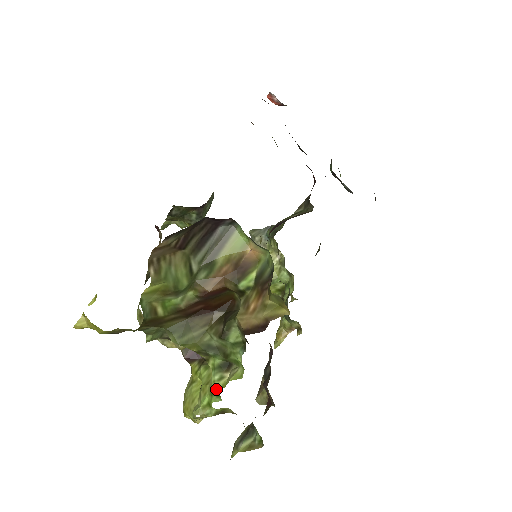
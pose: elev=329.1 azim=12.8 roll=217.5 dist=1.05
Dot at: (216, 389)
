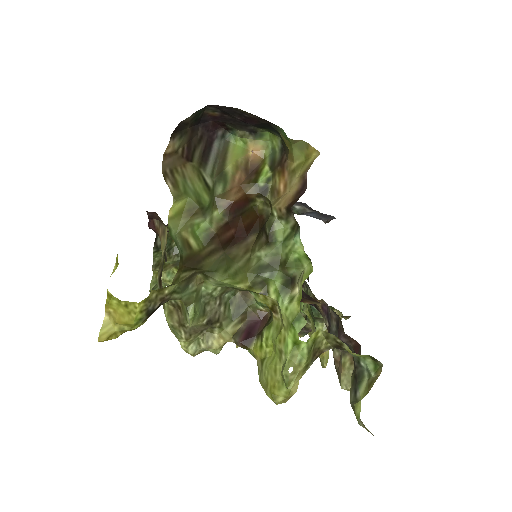
Dot at: (293, 312)
